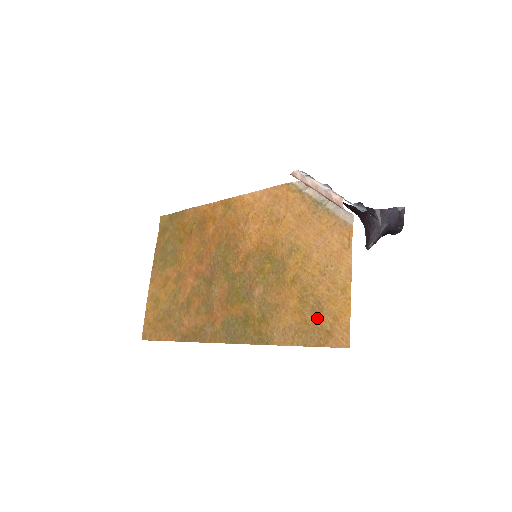
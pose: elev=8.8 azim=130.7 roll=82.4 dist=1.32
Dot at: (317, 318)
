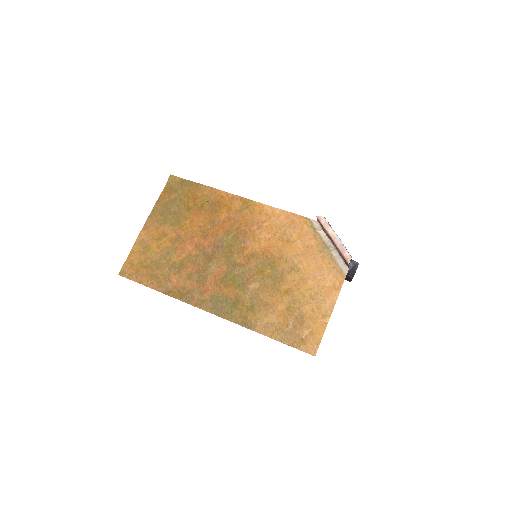
Dot at: (297, 327)
